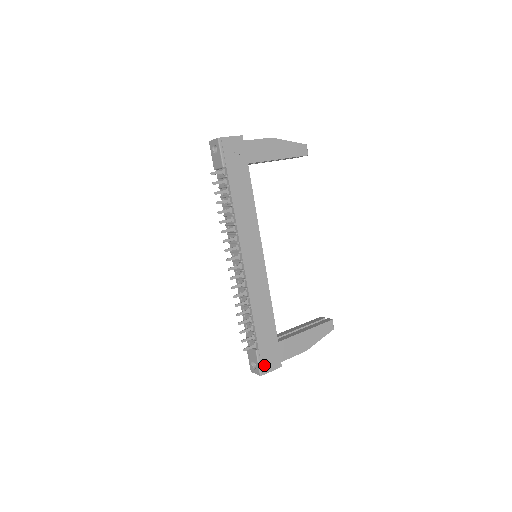
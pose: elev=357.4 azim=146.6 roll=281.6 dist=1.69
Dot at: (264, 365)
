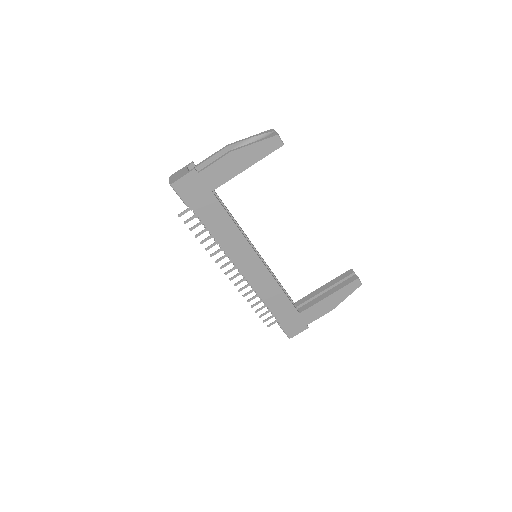
Dot at: (290, 332)
